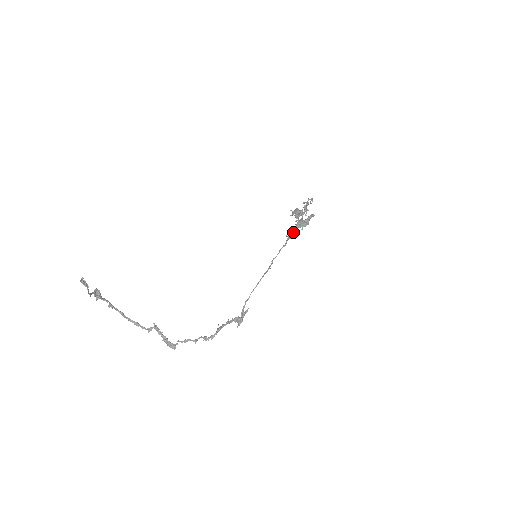
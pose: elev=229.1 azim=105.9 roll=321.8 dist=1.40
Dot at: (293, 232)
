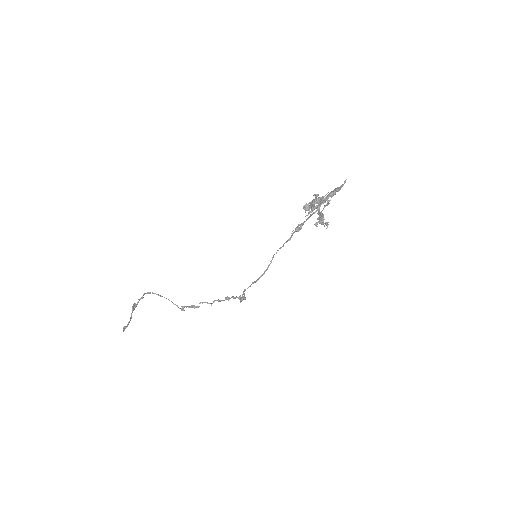
Dot at: (303, 223)
